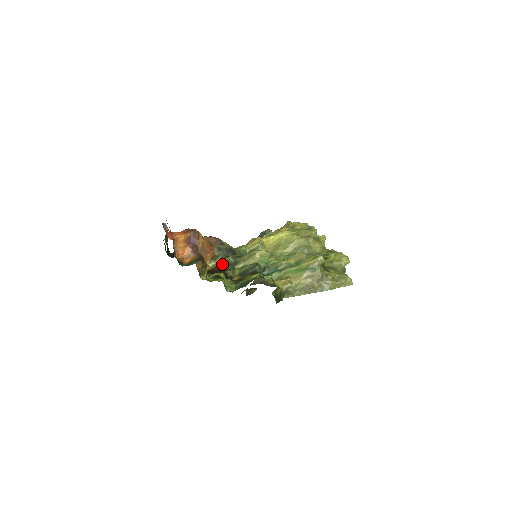
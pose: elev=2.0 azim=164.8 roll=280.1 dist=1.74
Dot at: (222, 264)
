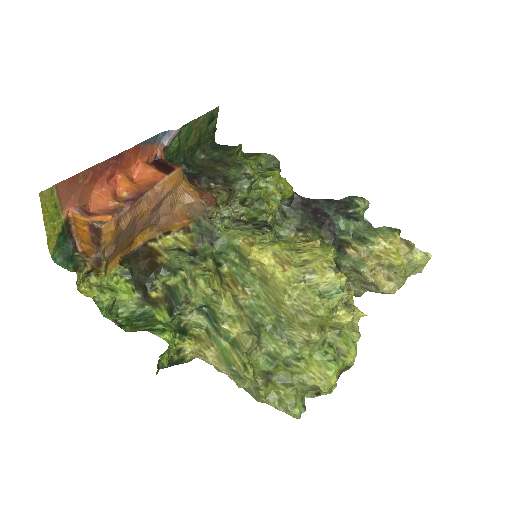
Dot at: (163, 259)
